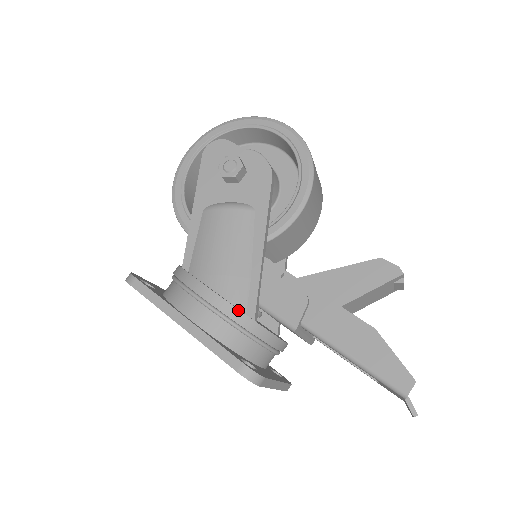
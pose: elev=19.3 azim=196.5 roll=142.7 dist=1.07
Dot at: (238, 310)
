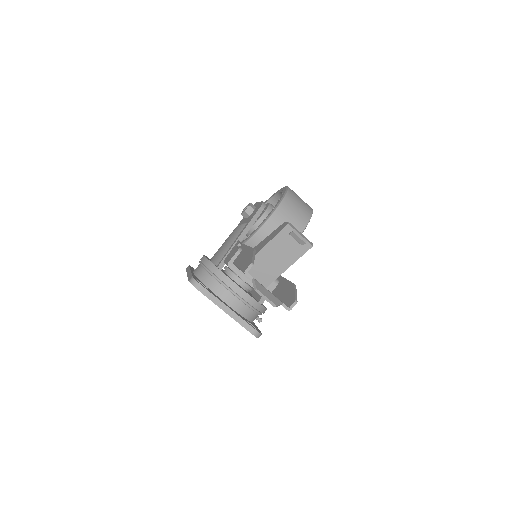
Dot at: (209, 261)
